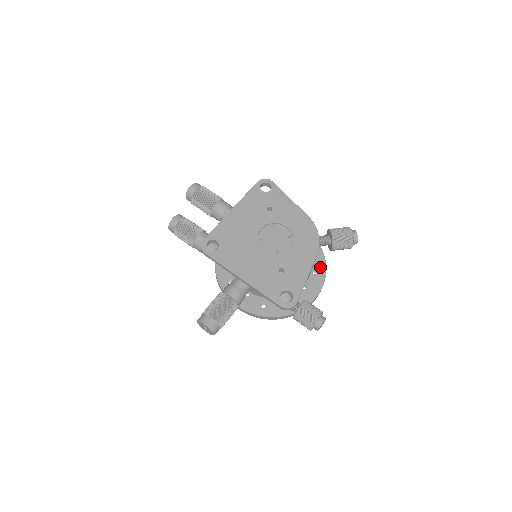
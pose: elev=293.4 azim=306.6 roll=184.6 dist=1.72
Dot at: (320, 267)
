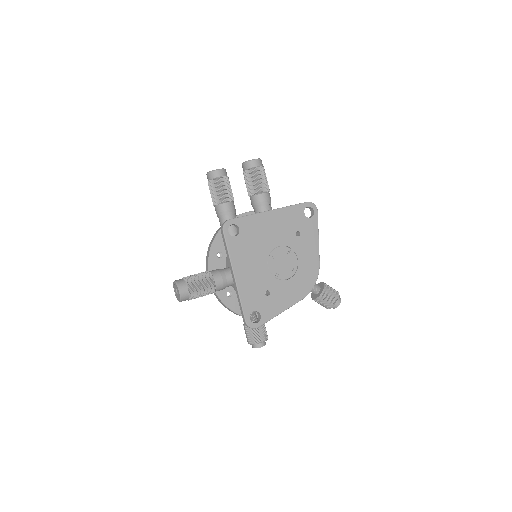
Dot at: occluded
